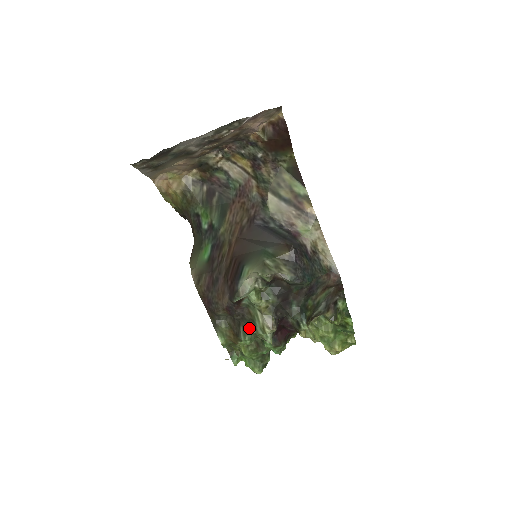
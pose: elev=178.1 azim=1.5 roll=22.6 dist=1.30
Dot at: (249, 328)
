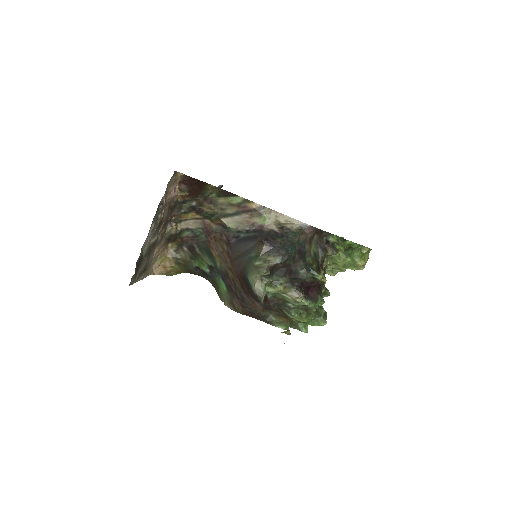
Dot at: (288, 307)
